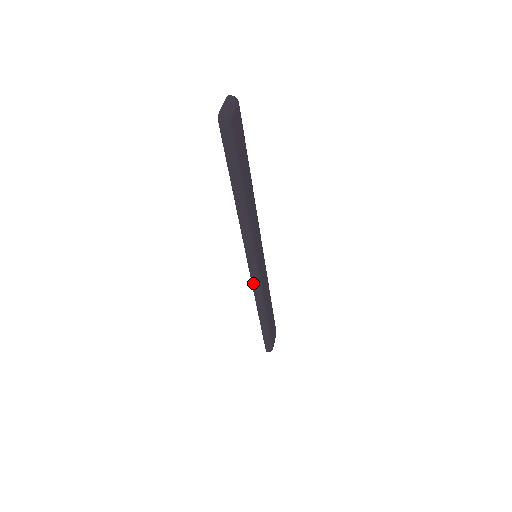
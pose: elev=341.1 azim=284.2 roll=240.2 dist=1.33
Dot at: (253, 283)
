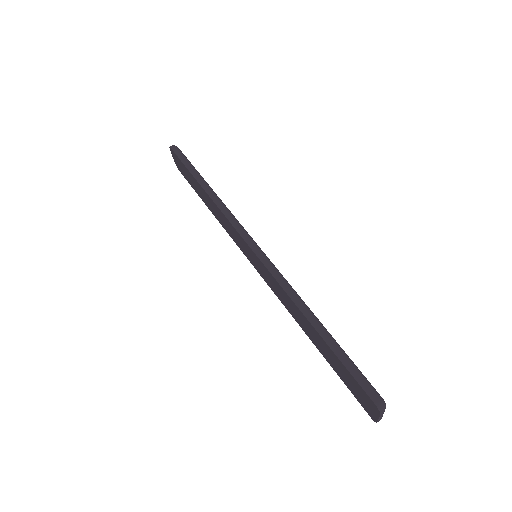
Dot at: occluded
